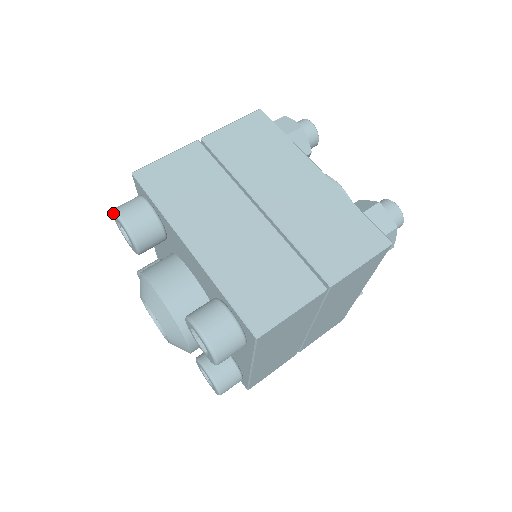
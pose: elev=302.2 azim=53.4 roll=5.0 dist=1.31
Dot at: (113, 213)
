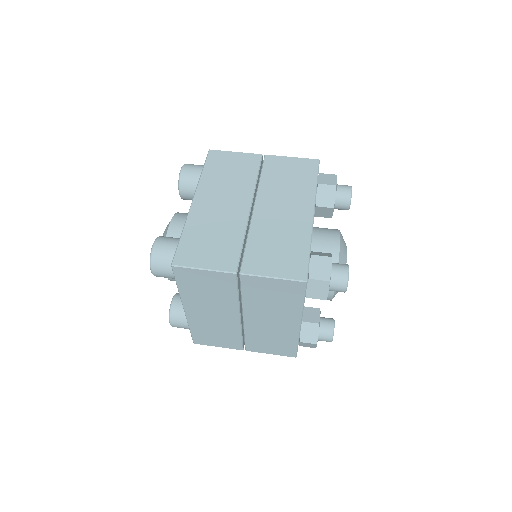
Dot at: occluded
